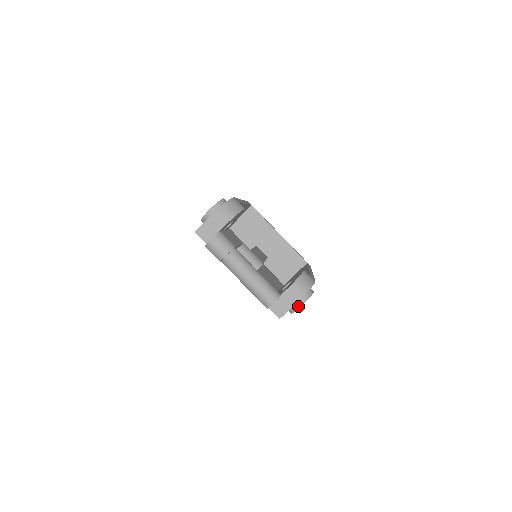
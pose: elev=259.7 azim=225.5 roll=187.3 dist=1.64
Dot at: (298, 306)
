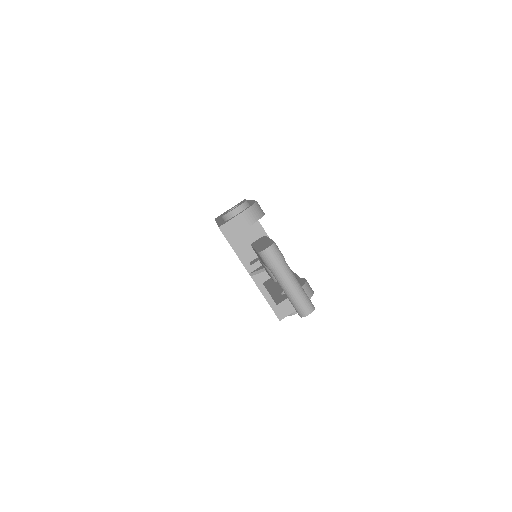
Dot at: occluded
